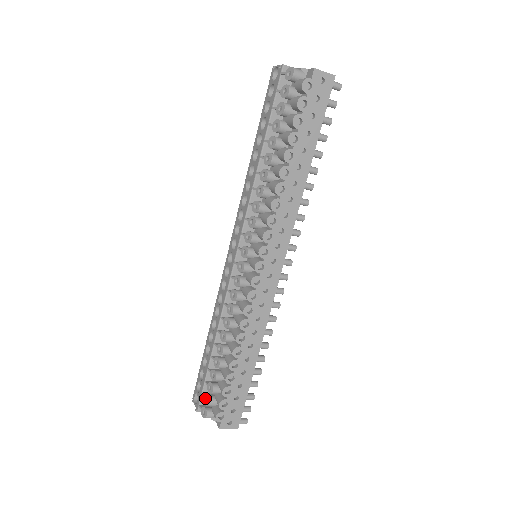
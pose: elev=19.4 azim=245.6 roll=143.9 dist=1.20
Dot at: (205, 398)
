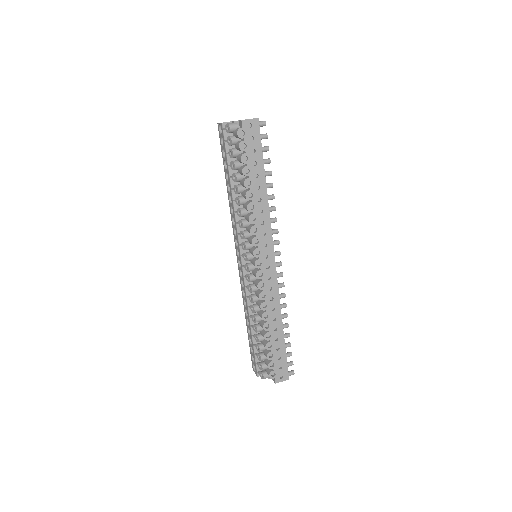
Dot at: (259, 365)
